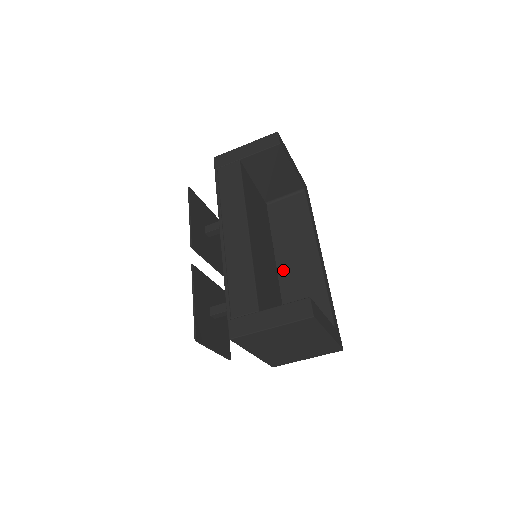
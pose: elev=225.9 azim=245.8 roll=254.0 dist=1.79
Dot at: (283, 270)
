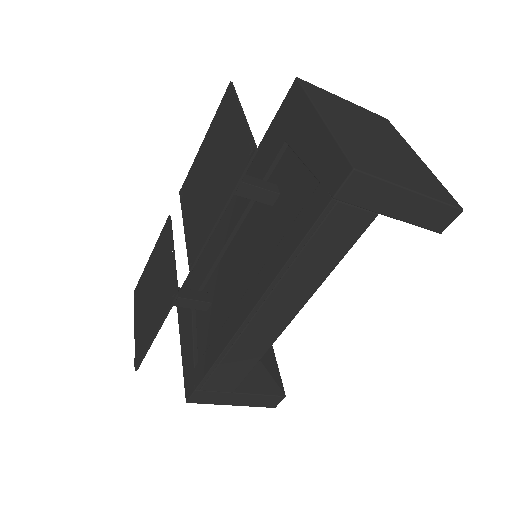
Dot at: occluded
